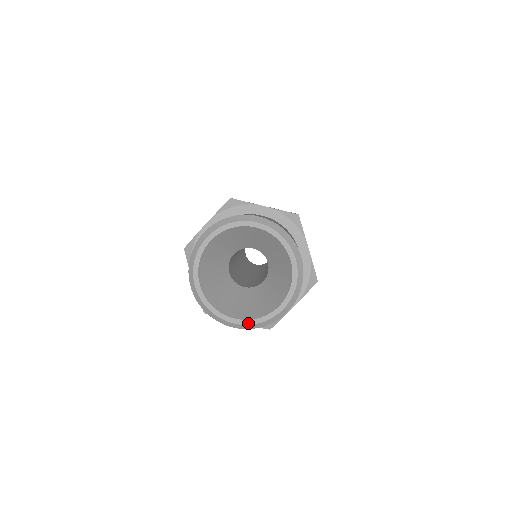
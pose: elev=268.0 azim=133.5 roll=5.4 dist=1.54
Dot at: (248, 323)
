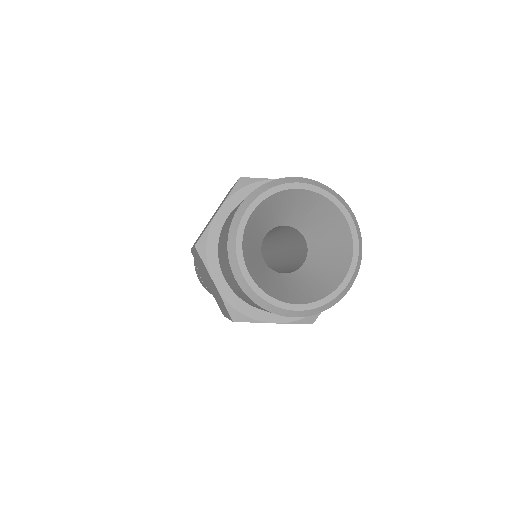
Dot at: (314, 306)
